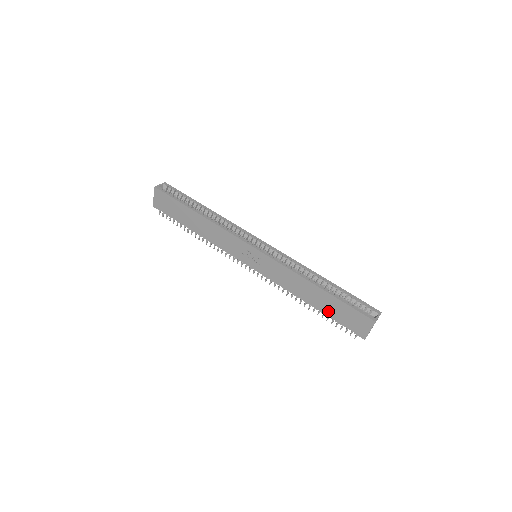
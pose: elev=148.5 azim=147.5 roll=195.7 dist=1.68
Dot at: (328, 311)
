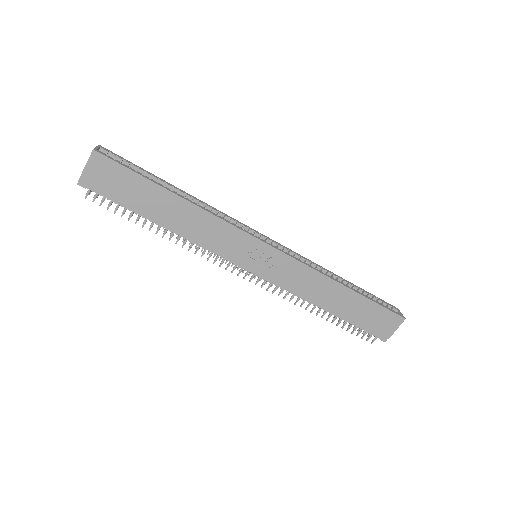
Dot at: (351, 315)
